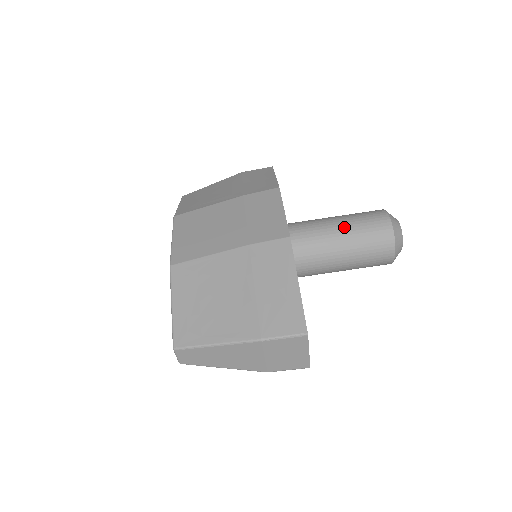
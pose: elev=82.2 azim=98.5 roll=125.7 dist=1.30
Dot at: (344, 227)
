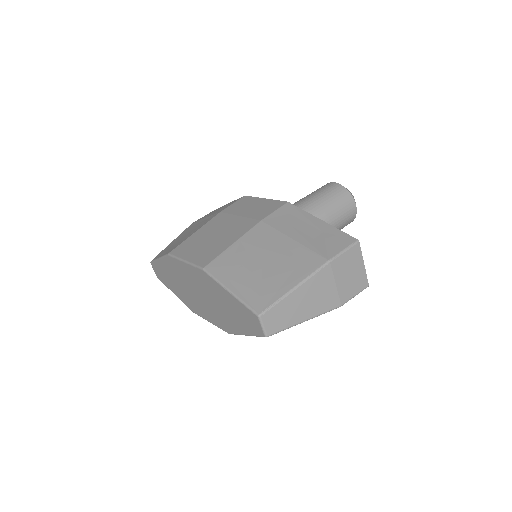
Dot at: (311, 199)
